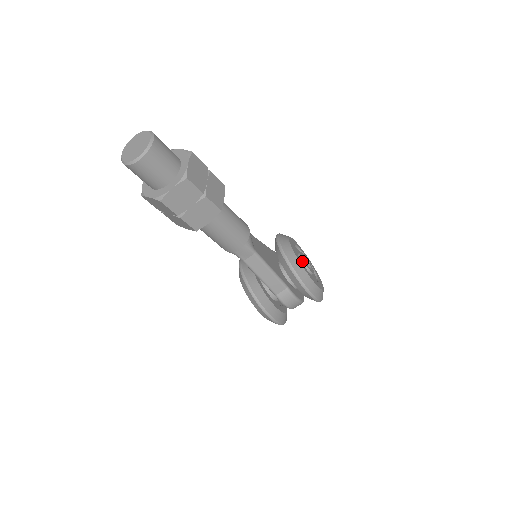
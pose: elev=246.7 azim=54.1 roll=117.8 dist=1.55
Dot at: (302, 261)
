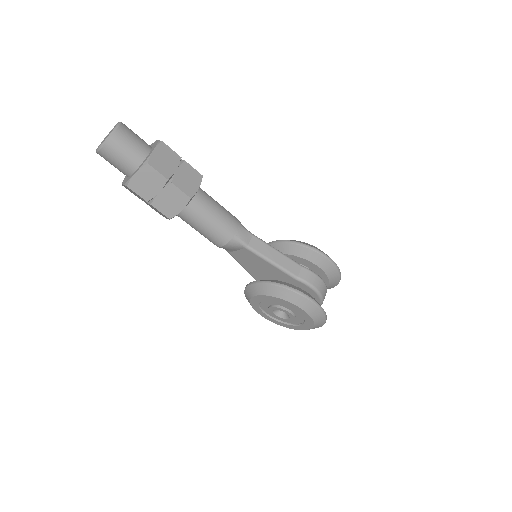
Dot at: occluded
